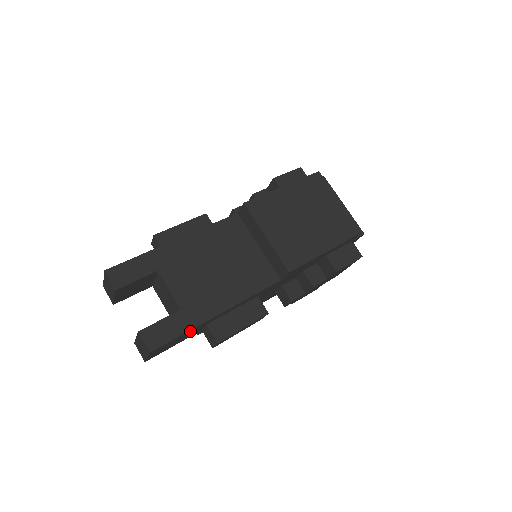
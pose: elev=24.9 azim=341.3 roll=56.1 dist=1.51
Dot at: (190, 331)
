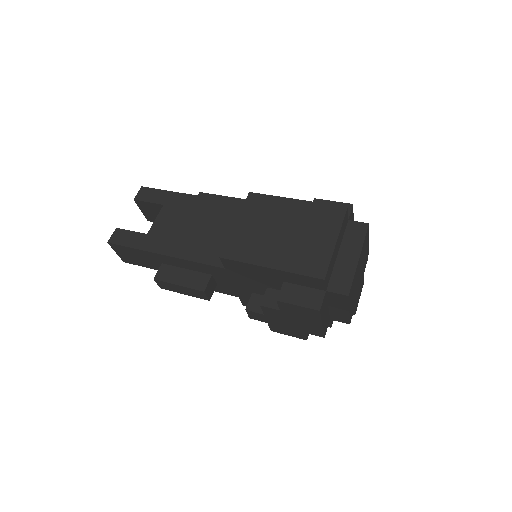
Dot at: (141, 252)
